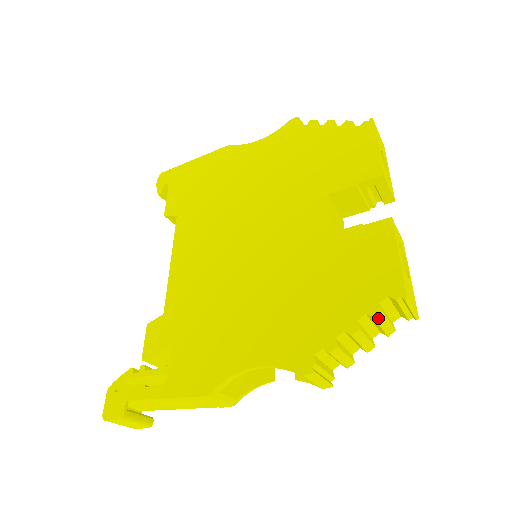
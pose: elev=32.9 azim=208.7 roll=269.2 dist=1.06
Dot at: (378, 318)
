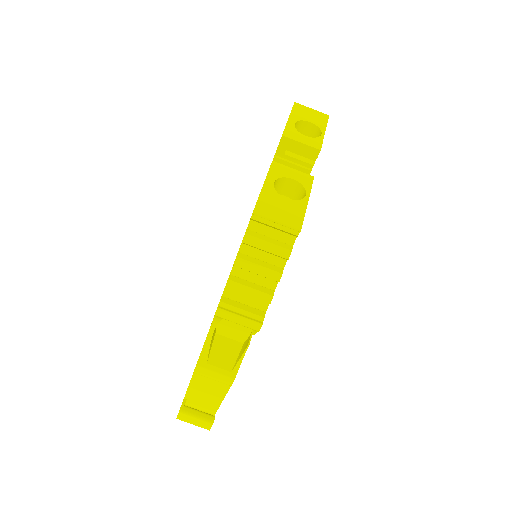
Dot at: (248, 241)
